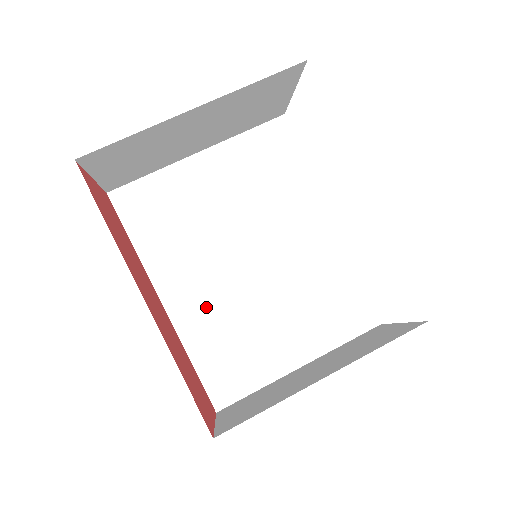
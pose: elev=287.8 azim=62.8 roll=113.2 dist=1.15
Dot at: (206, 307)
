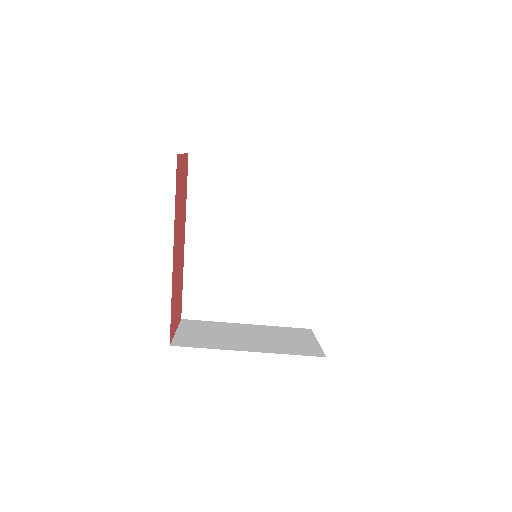
Dot at: (211, 258)
